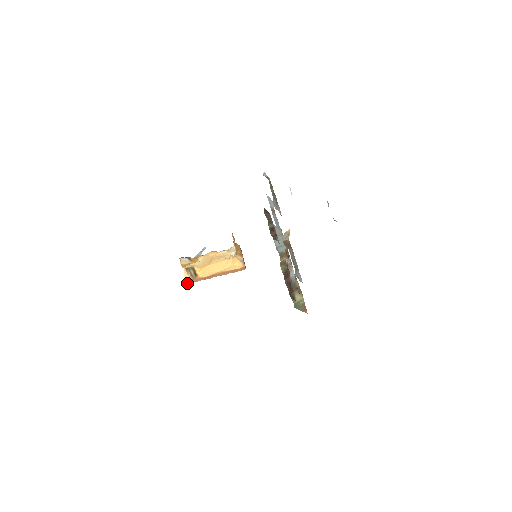
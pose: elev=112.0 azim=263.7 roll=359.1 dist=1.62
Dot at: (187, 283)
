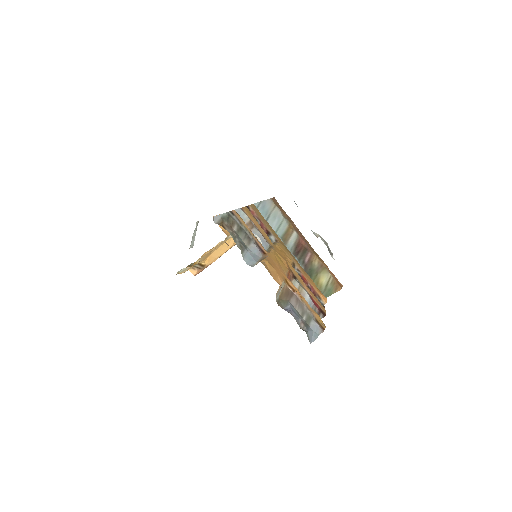
Dot at: occluded
